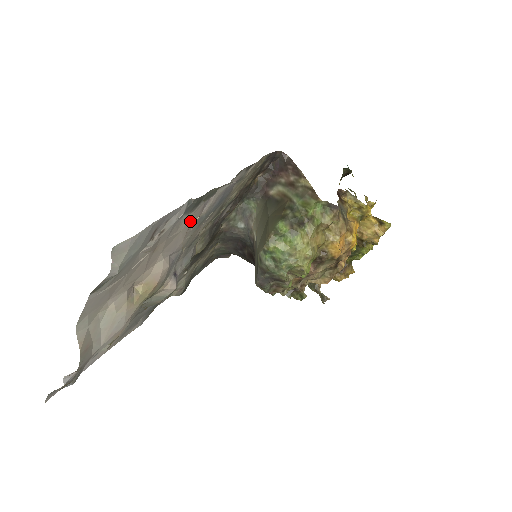
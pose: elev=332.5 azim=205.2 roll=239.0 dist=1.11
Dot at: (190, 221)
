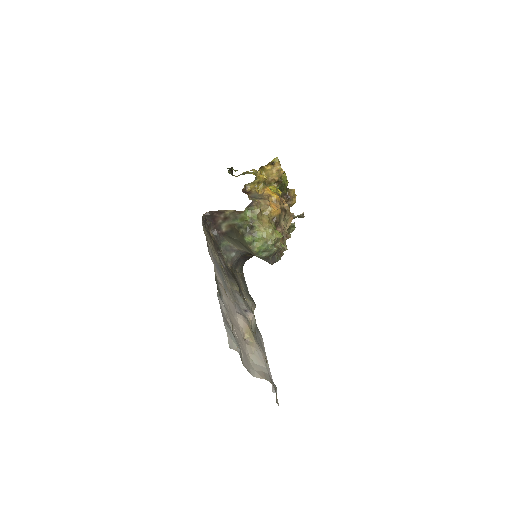
Dot at: (224, 295)
